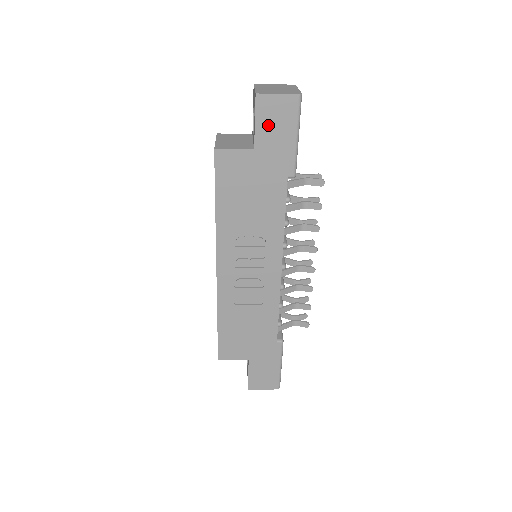
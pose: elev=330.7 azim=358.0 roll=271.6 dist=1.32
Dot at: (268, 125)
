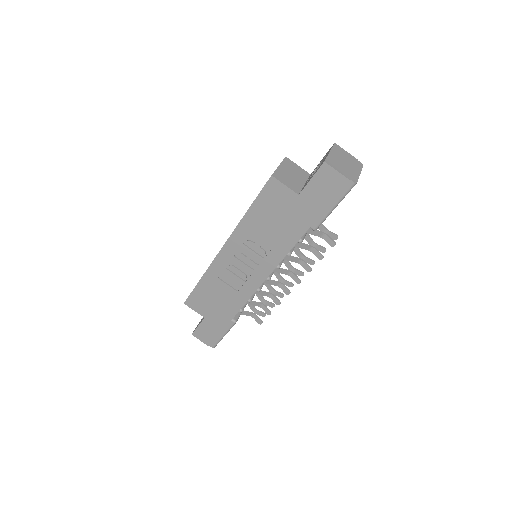
Dot at: (319, 187)
